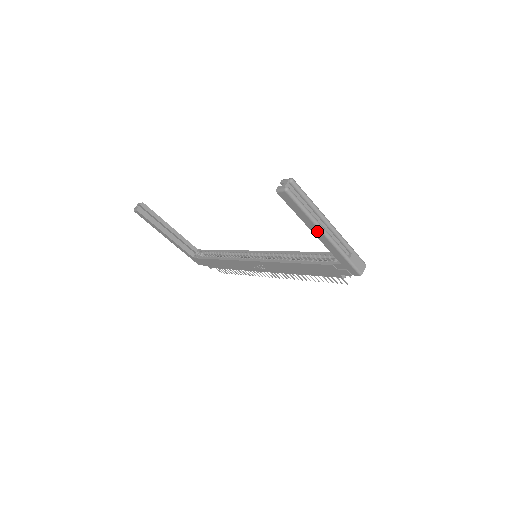
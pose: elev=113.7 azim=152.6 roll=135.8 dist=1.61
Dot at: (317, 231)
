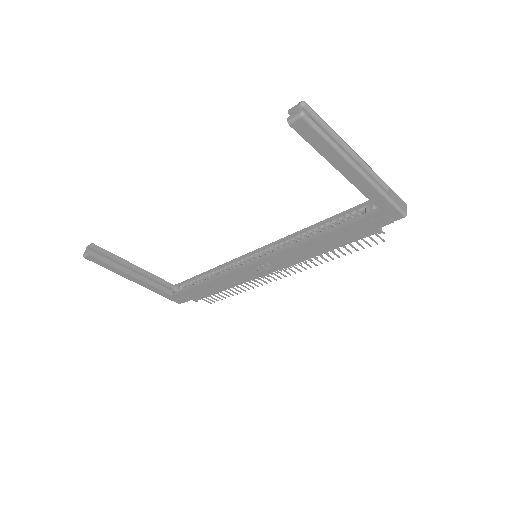
Dot at: (347, 168)
